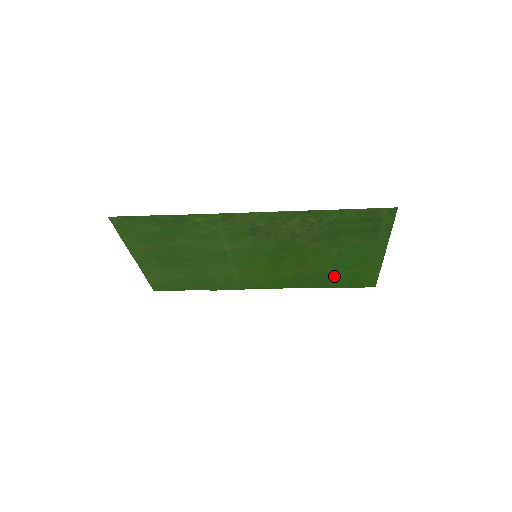
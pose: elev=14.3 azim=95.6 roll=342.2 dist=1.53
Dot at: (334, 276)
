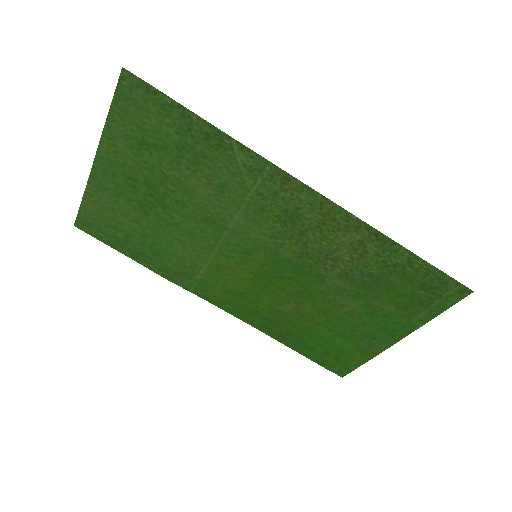
Dot at: (314, 338)
